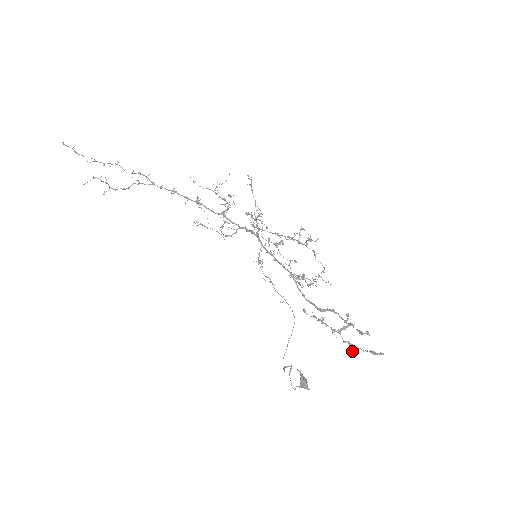
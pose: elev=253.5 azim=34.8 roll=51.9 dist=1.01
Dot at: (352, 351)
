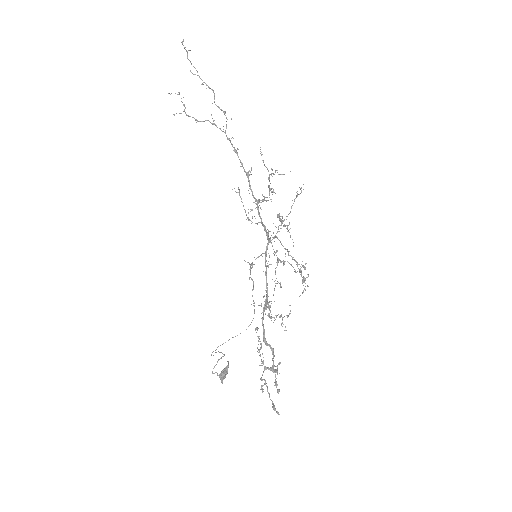
Dot at: (262, 390)
